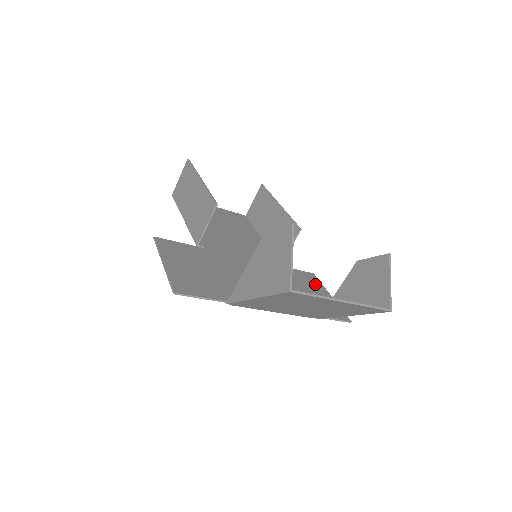
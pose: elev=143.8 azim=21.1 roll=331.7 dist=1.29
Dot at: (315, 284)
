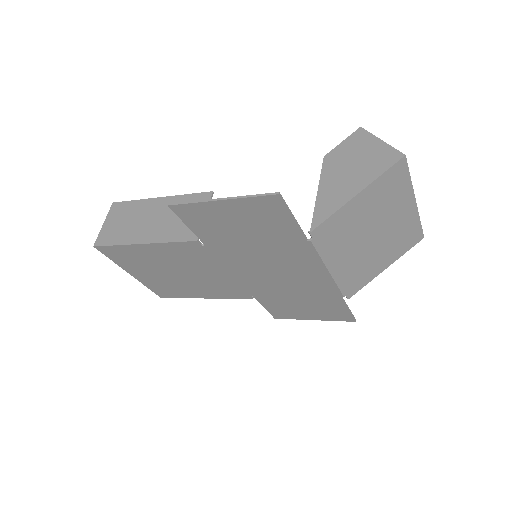
Dot at: (292, 313)
